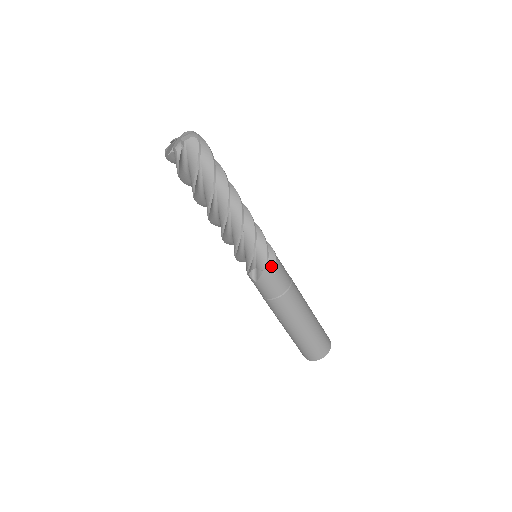
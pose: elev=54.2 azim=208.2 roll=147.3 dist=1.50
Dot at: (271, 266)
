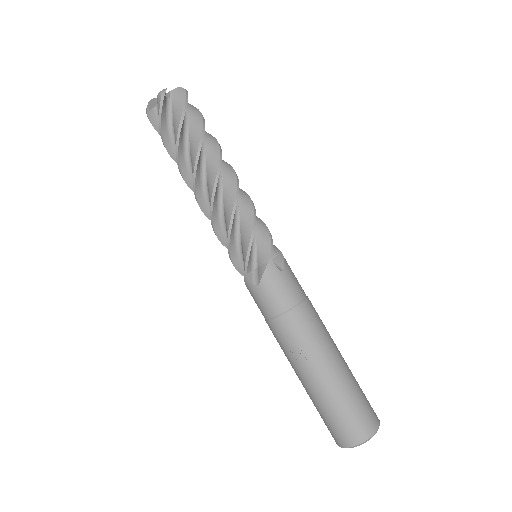
Dot at: (277, 263)
